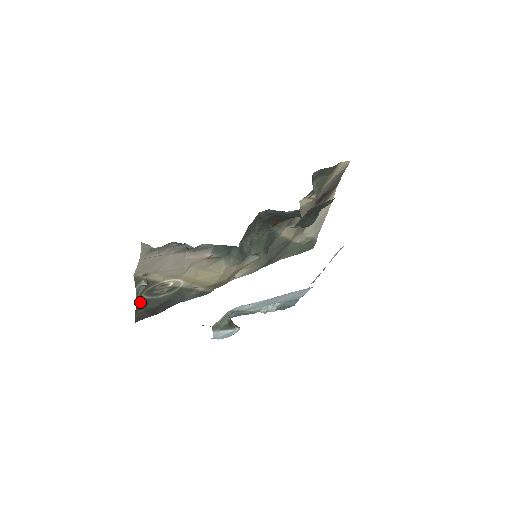
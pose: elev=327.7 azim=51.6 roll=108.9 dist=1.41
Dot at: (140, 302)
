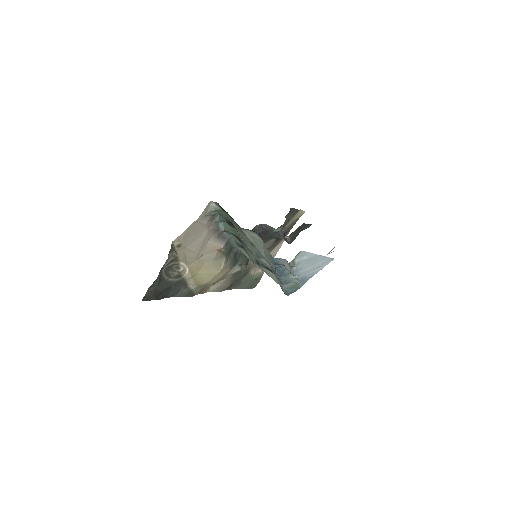
Dot at: (159, 276)
